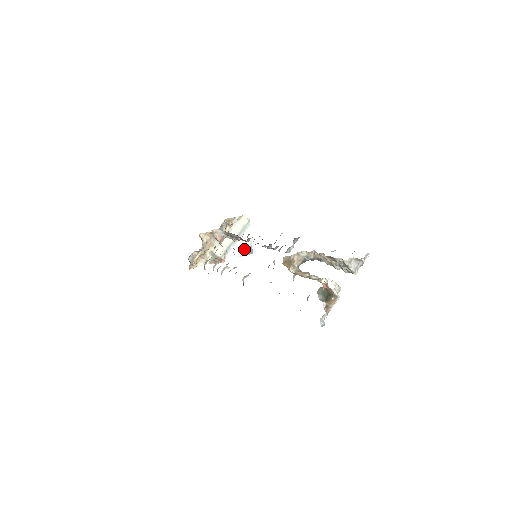
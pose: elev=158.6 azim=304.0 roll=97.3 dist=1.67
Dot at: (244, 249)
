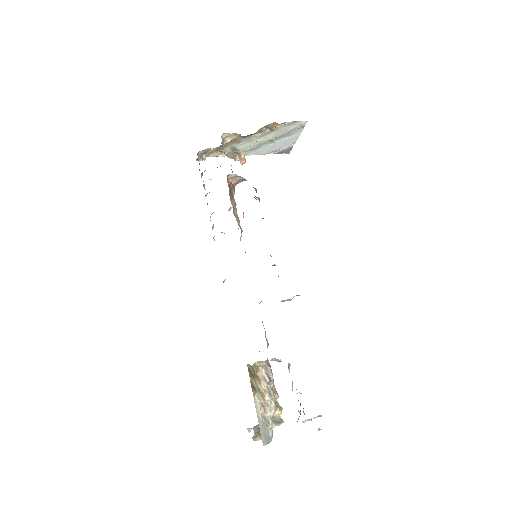
Dot at: (280, 148)
